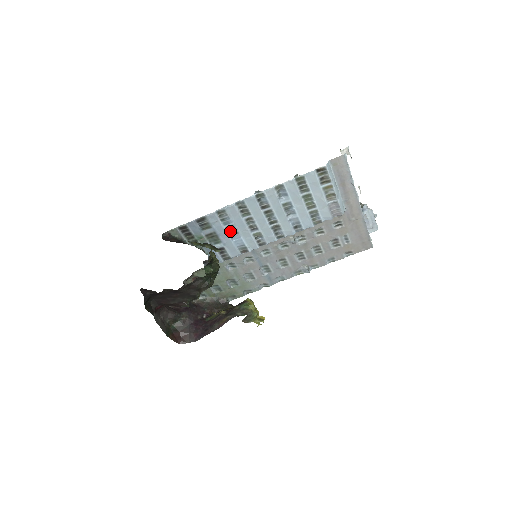
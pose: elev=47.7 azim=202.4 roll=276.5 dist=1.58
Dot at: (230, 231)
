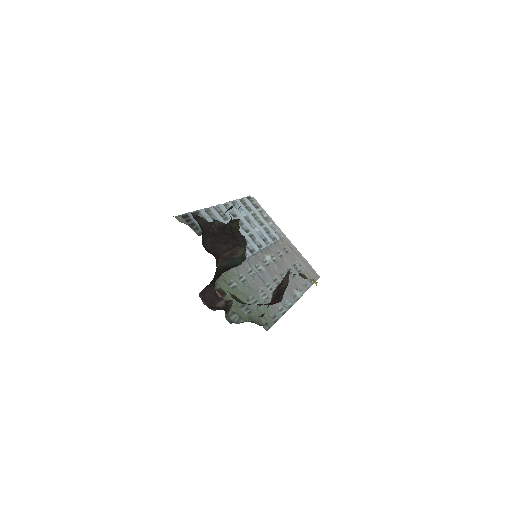
Dot at: occluded
